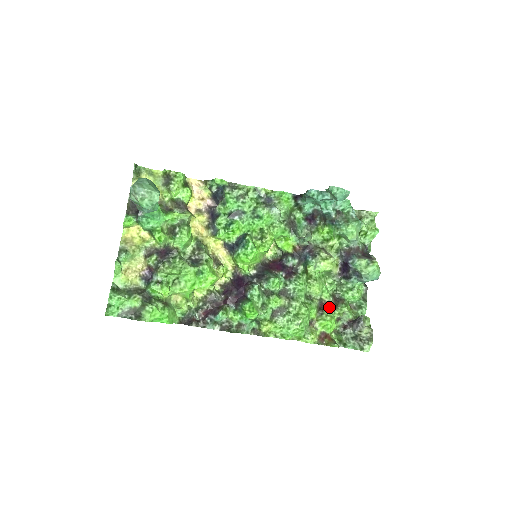
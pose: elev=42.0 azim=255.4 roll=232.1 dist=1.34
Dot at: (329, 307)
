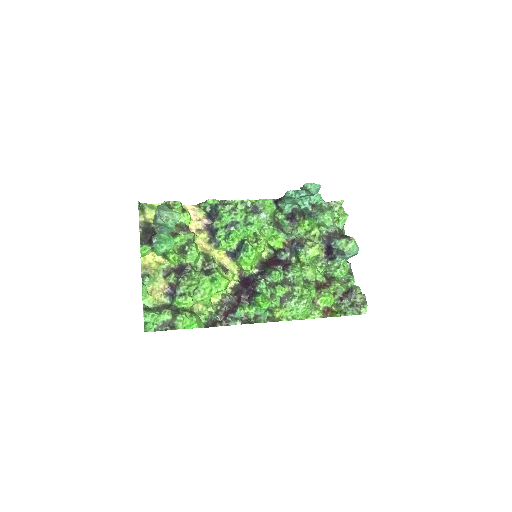
Dot at: (324, 286)
